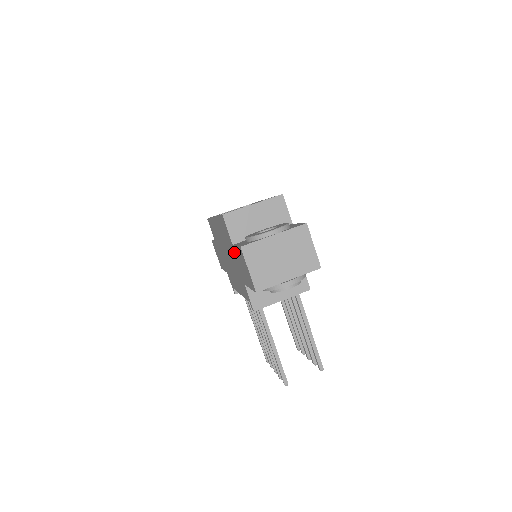
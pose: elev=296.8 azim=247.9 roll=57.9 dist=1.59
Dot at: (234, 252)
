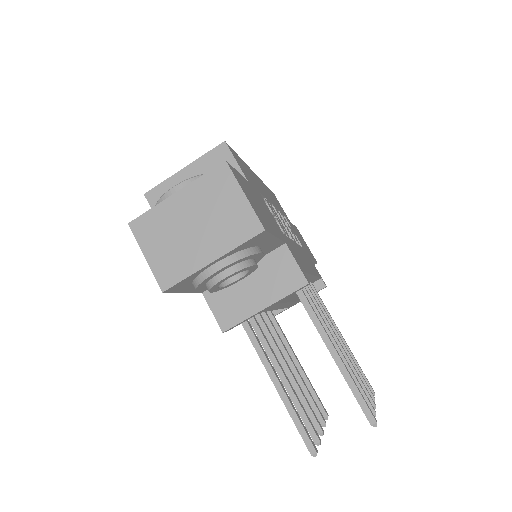
Dot at: occluded
